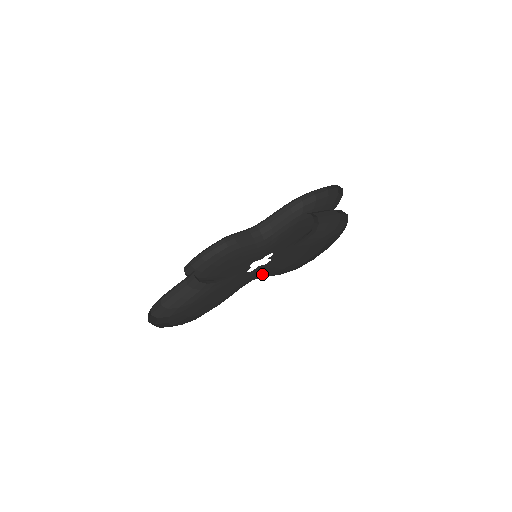
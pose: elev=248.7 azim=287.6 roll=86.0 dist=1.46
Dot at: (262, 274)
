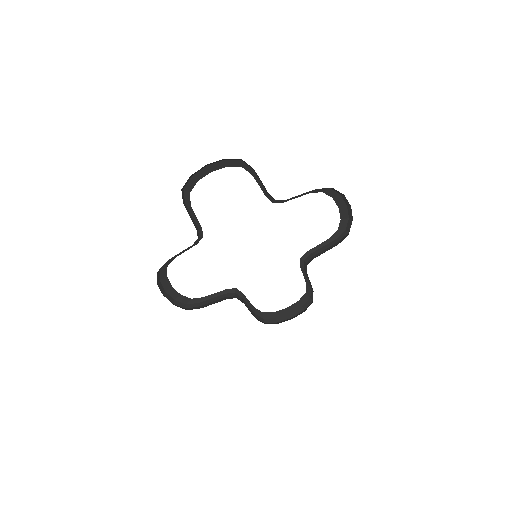
Dot at: occluded
